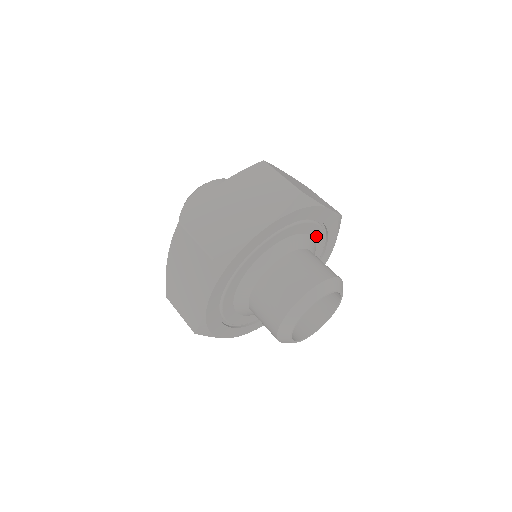
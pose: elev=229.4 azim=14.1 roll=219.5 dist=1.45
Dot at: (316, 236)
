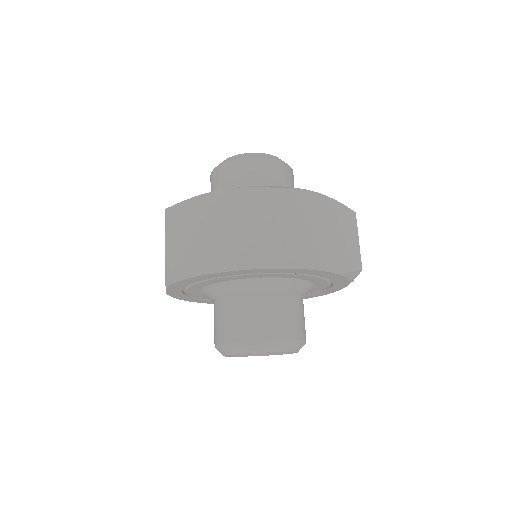
Dot at: occluded
